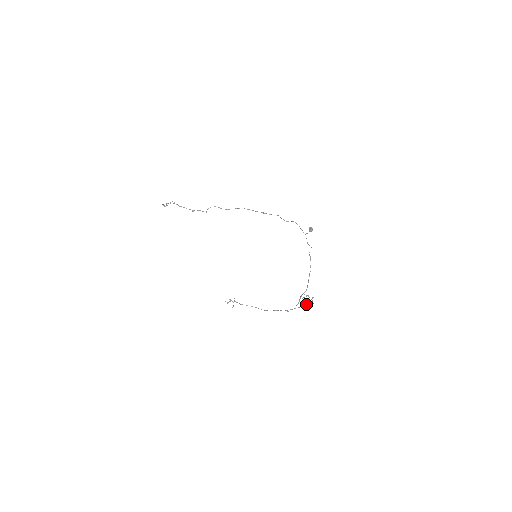
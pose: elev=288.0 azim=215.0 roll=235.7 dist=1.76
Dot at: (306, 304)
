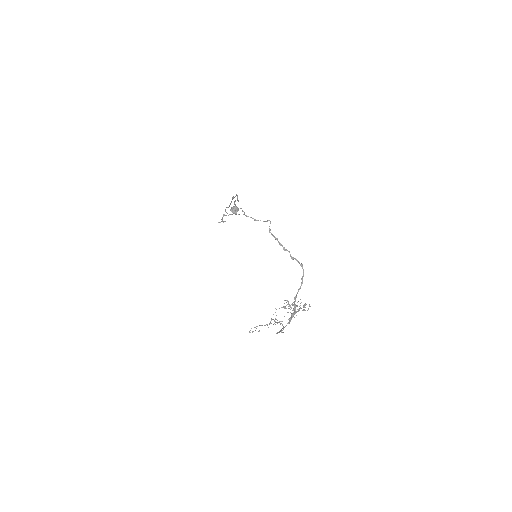
Dot at: (291, 314)
